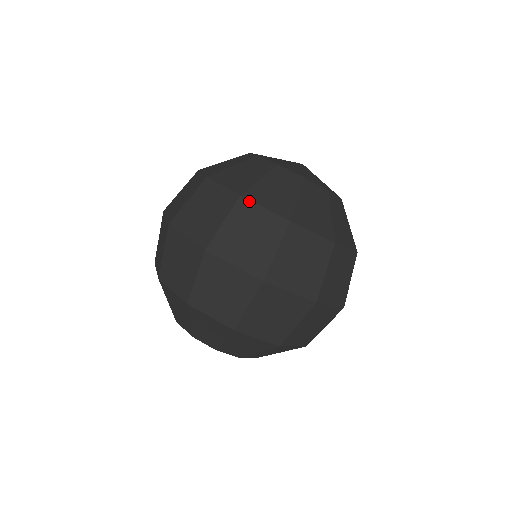
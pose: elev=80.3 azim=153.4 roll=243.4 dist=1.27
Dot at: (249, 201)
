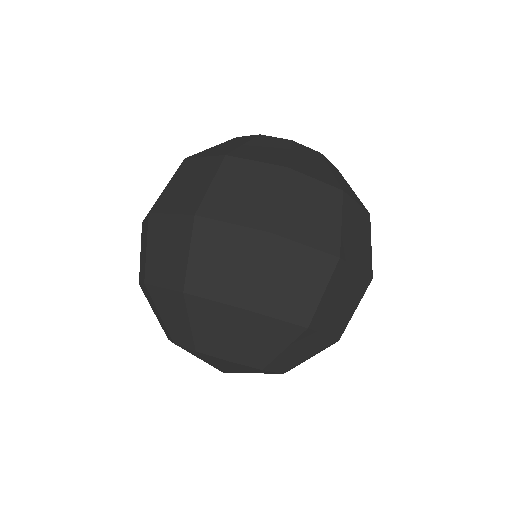
Dot at: (191, 159)
